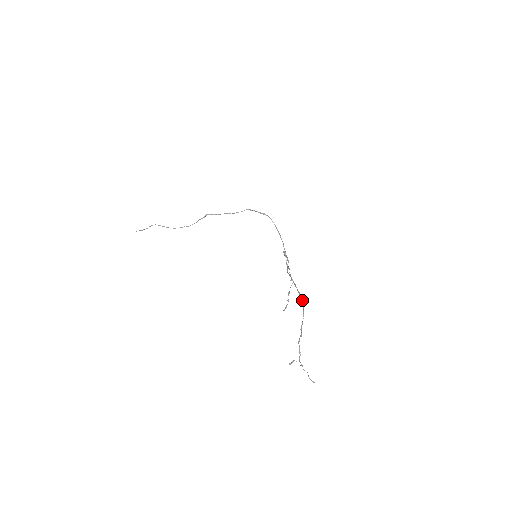
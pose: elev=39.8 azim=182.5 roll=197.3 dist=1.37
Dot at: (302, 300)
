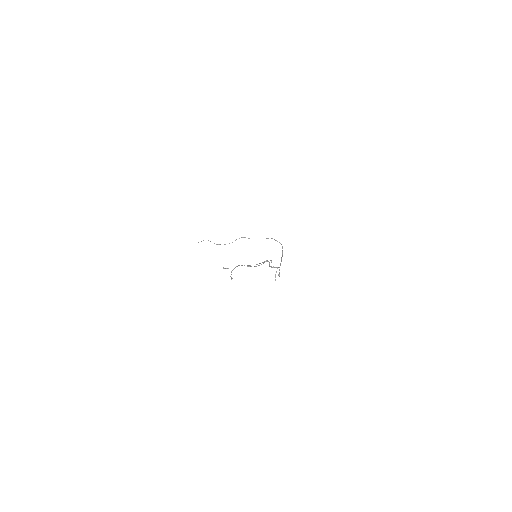
Dot at: (264, 261)
